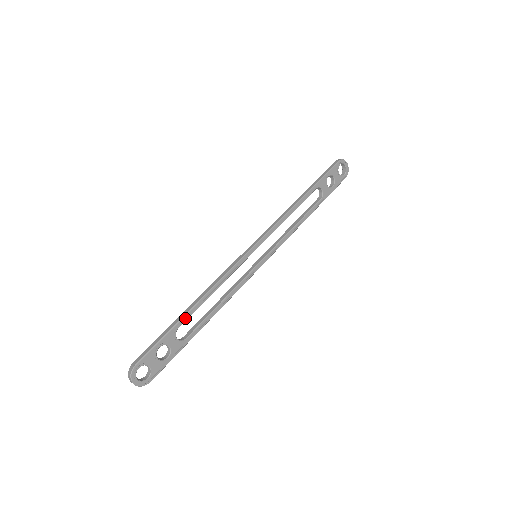
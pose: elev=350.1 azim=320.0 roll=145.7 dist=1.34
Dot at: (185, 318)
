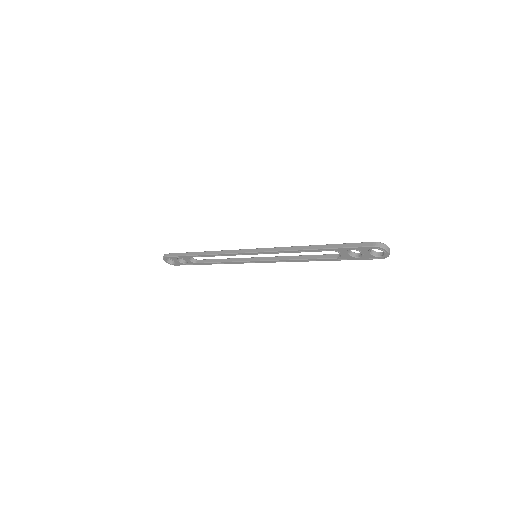
Dot at: (195, 256)
